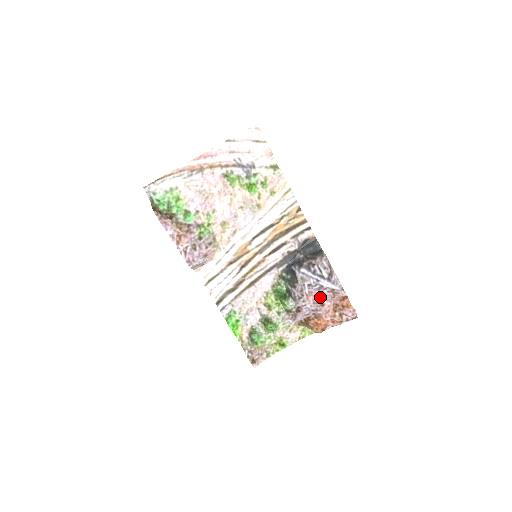
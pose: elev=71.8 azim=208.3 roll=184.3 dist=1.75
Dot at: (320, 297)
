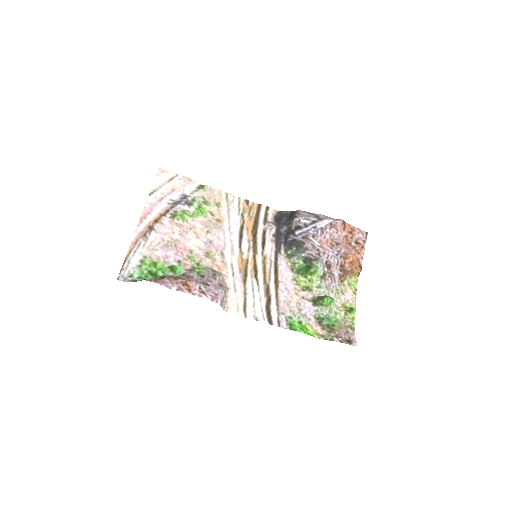
Dot at: (330, 240)
